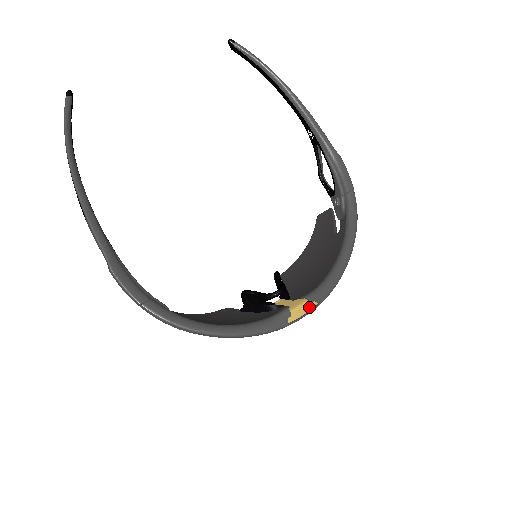
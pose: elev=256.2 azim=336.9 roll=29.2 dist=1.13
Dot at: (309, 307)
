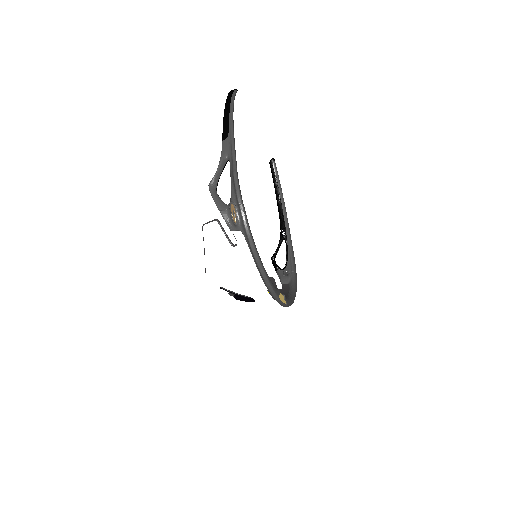
Dot at: (284, 301)
